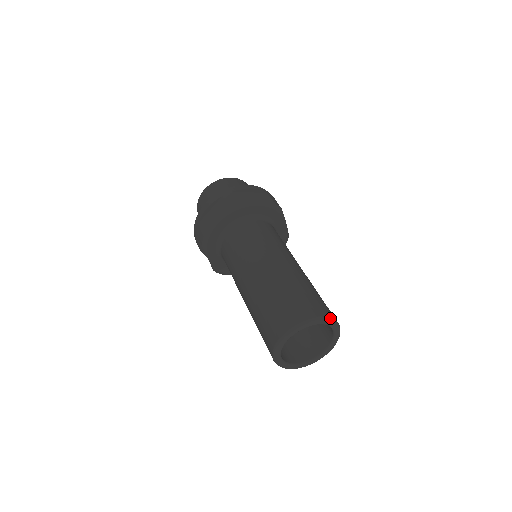
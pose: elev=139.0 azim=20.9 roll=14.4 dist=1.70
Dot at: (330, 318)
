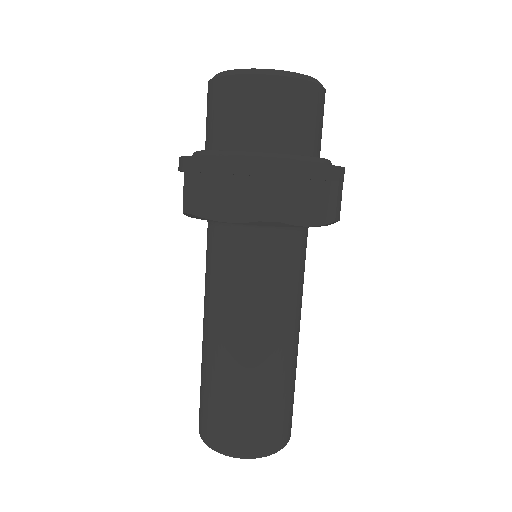
Dot at: occluded
